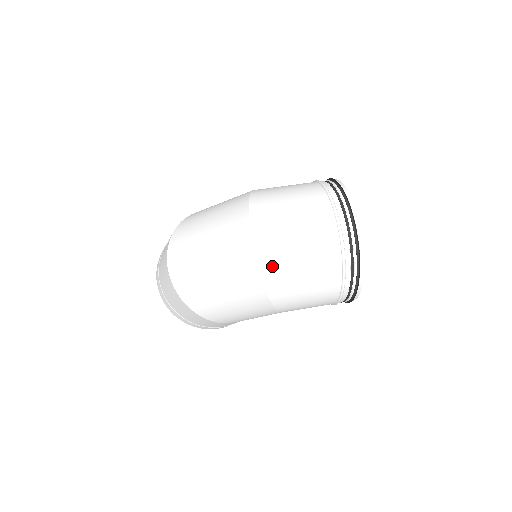
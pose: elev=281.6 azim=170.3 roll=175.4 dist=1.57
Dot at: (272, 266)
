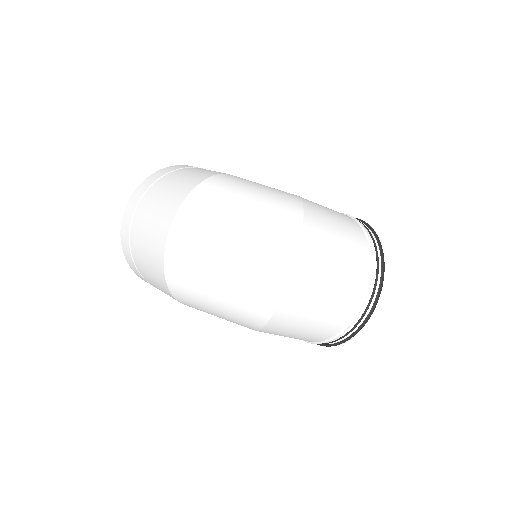
Dot at: (291, 306)
